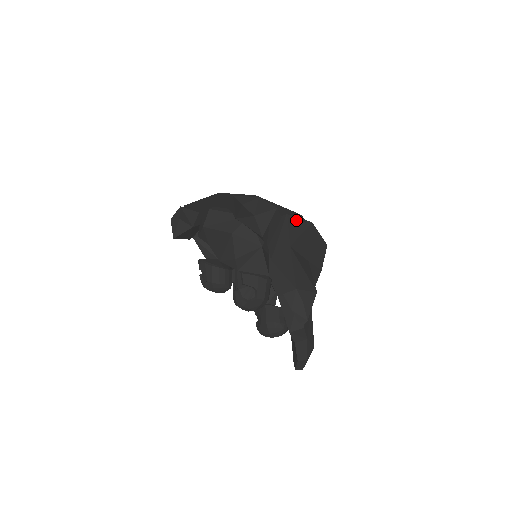
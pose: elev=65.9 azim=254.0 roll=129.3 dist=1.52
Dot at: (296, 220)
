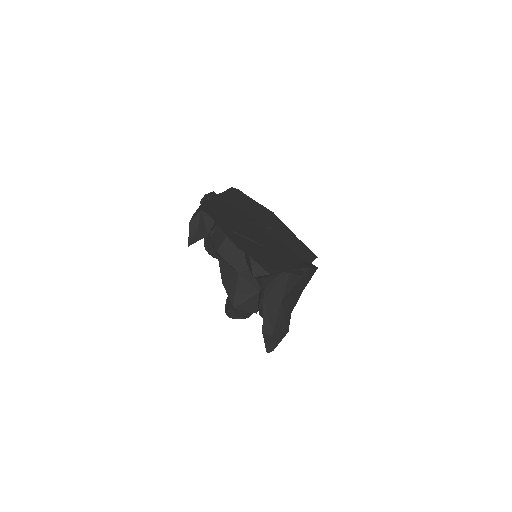
Dot at: occluded
